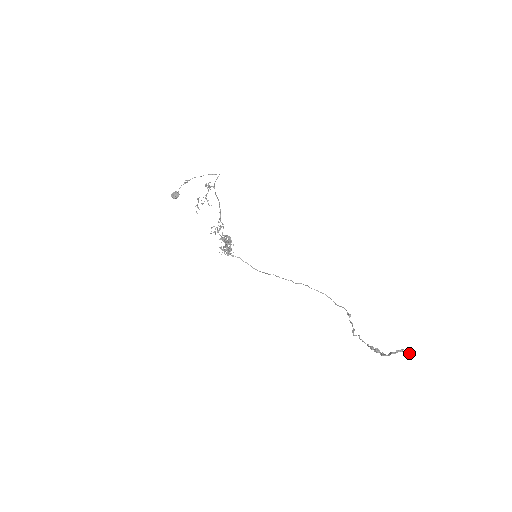
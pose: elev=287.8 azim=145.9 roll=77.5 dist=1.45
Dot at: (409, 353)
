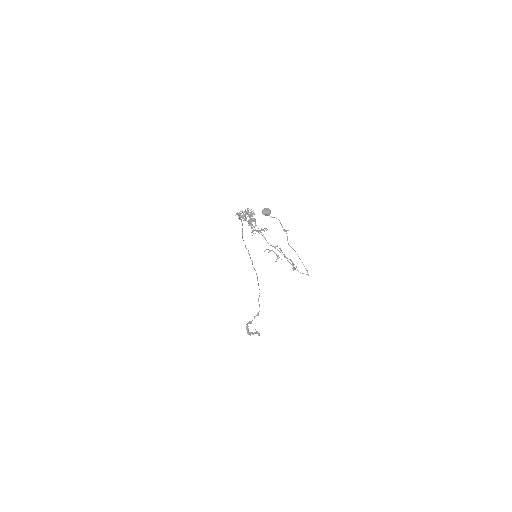
Dot at: (258, 332)
